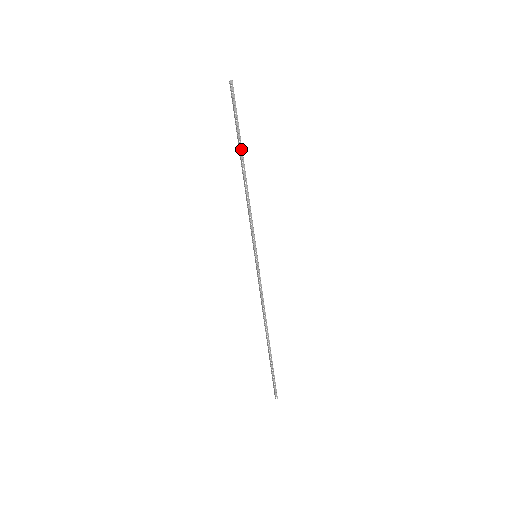
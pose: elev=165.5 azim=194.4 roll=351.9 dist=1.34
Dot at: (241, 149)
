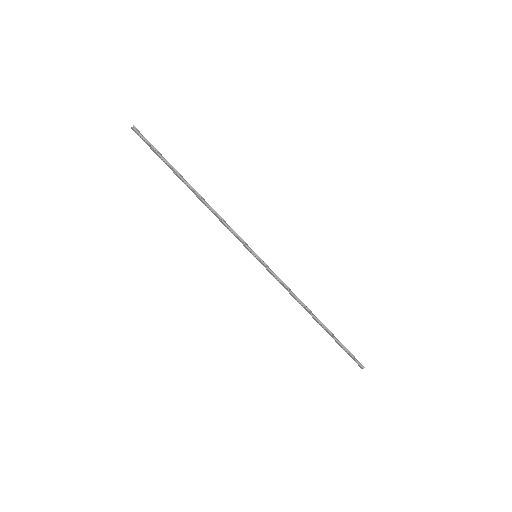
Dot at: (180, 176)
